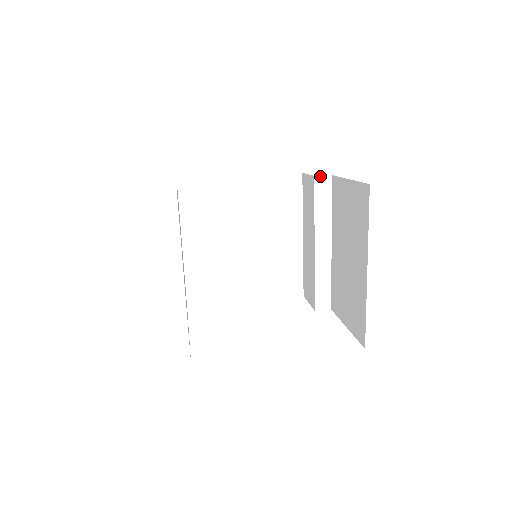
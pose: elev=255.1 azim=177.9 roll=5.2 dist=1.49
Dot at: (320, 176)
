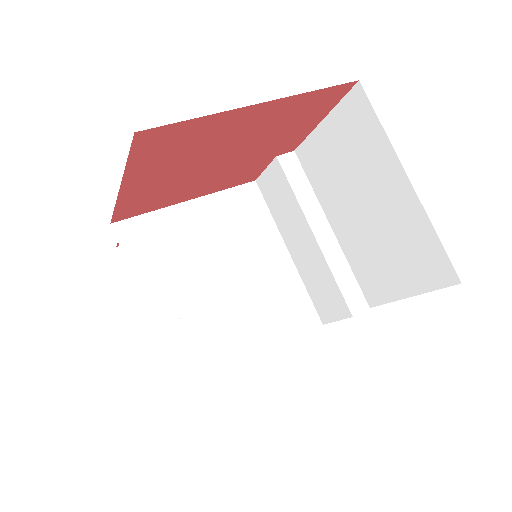
Dot at: (282, 155)
